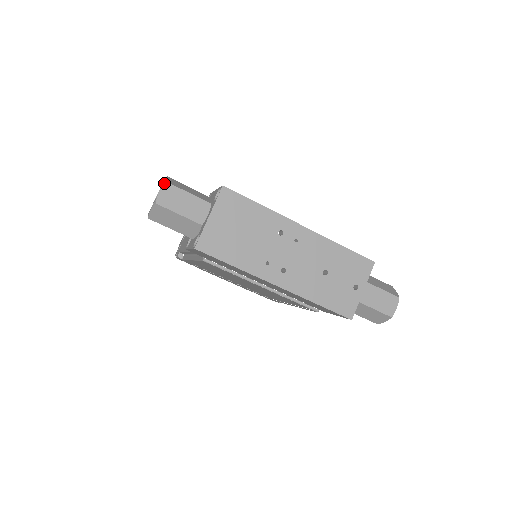
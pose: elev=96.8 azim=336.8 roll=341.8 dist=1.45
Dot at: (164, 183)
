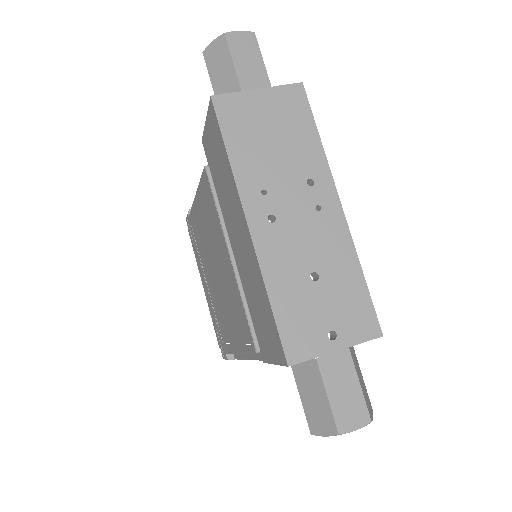
Dot at: occluded
